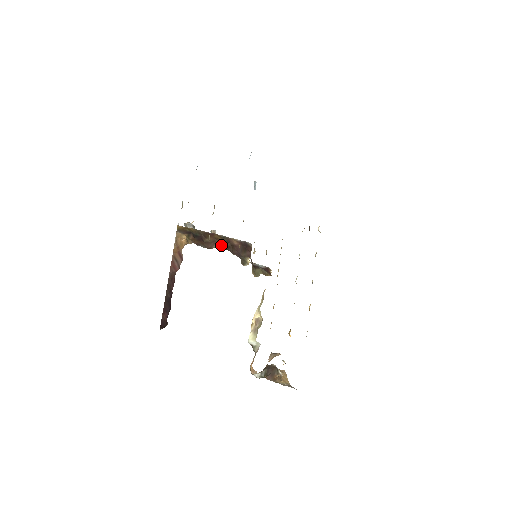
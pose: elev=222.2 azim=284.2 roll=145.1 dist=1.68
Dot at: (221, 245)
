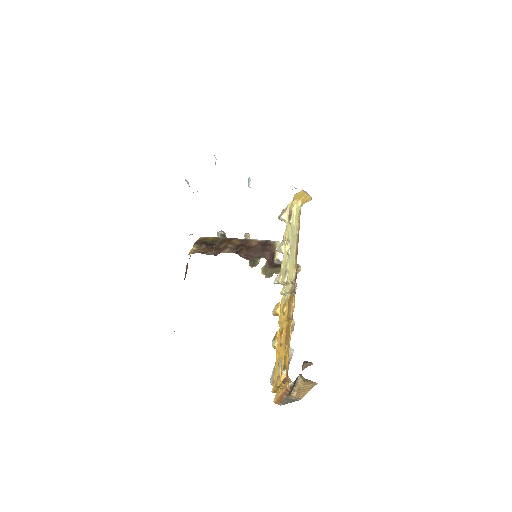
Dot at: (228, 250)
